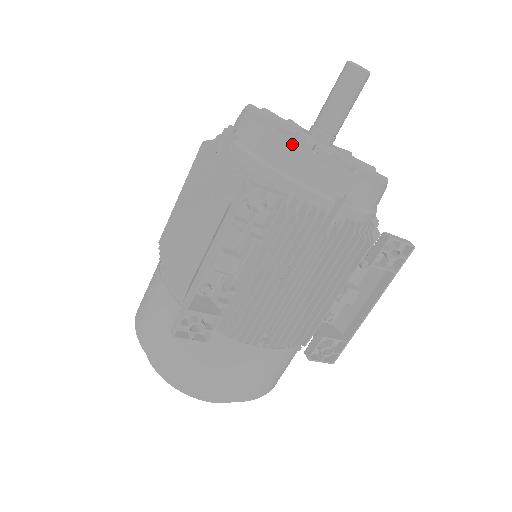
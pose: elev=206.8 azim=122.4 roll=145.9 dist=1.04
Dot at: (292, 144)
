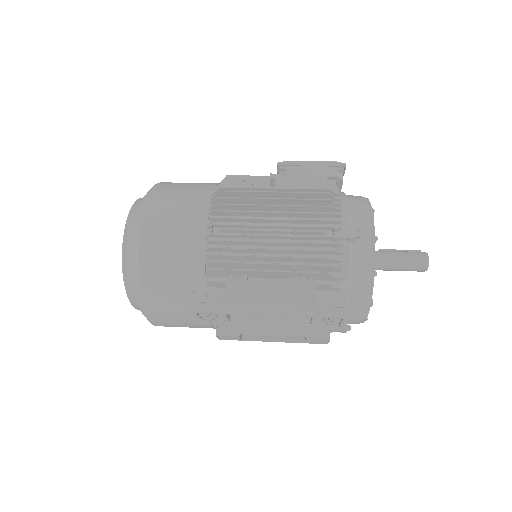
Dot at: (371, 292)
